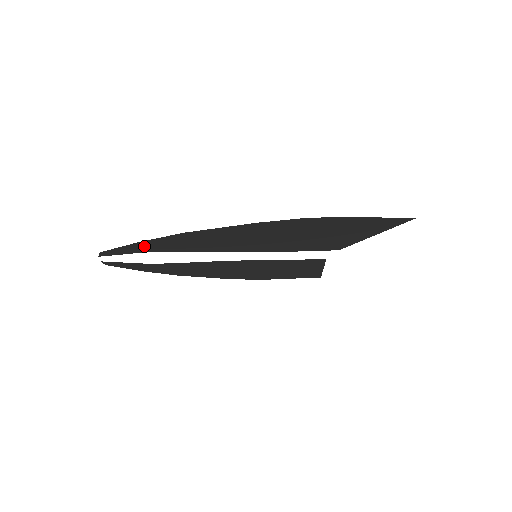
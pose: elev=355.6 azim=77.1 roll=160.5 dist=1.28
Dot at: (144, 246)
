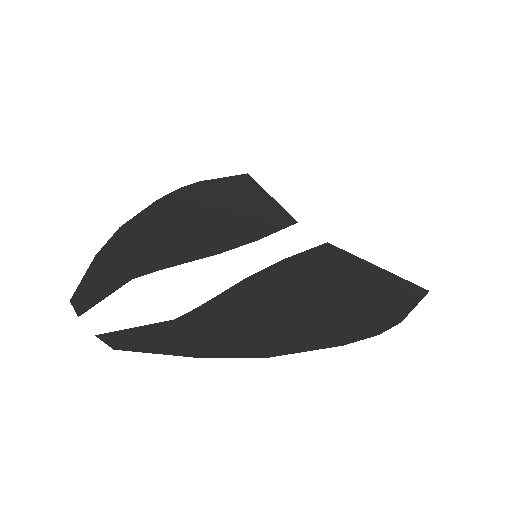
Dot at: (186, 341)
